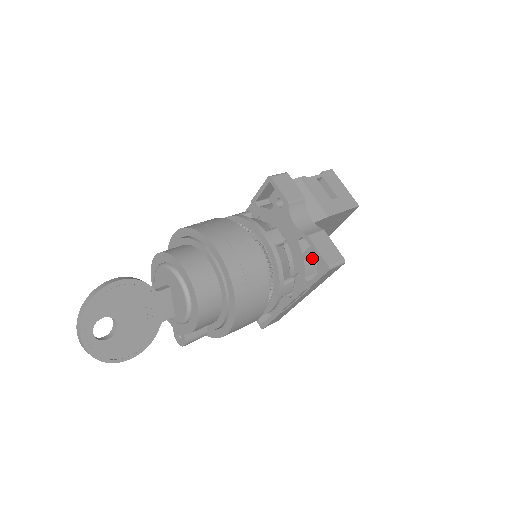
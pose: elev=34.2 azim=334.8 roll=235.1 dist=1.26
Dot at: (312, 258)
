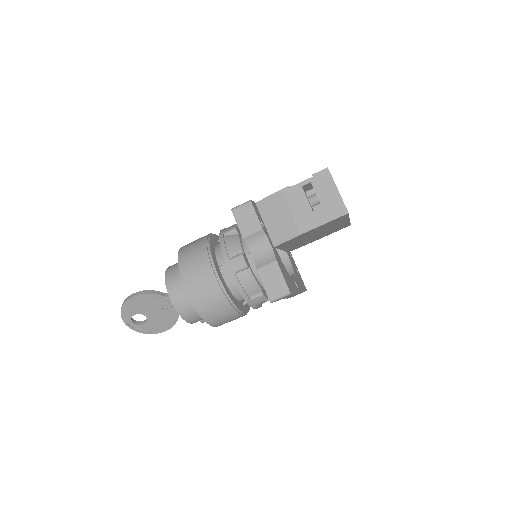
Dot at: occluded
